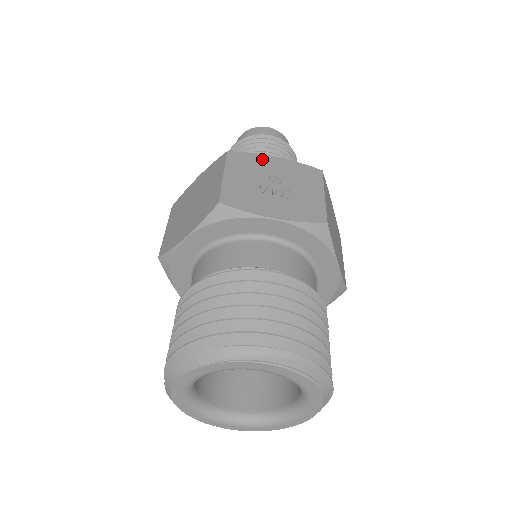
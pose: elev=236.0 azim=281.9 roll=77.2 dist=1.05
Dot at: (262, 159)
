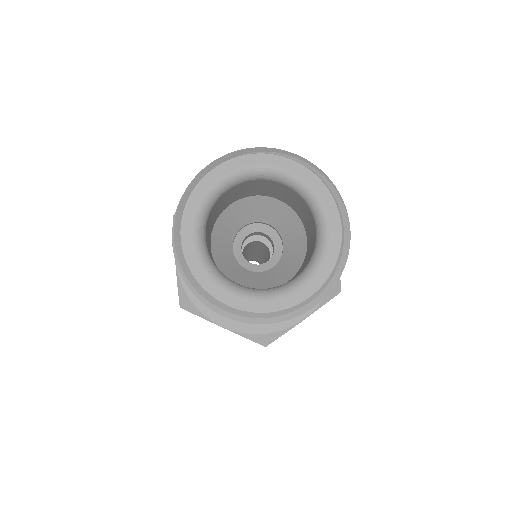
Dot at: occluded
